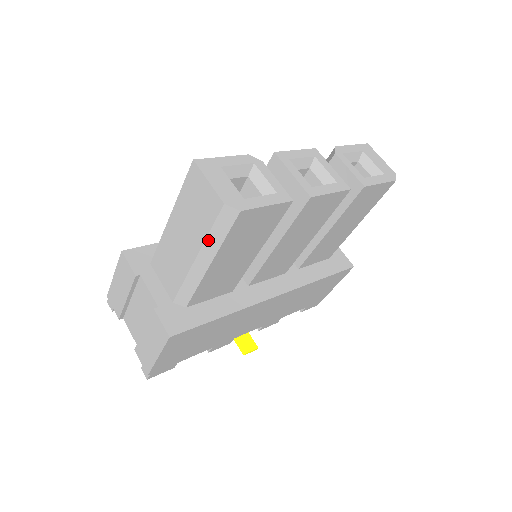
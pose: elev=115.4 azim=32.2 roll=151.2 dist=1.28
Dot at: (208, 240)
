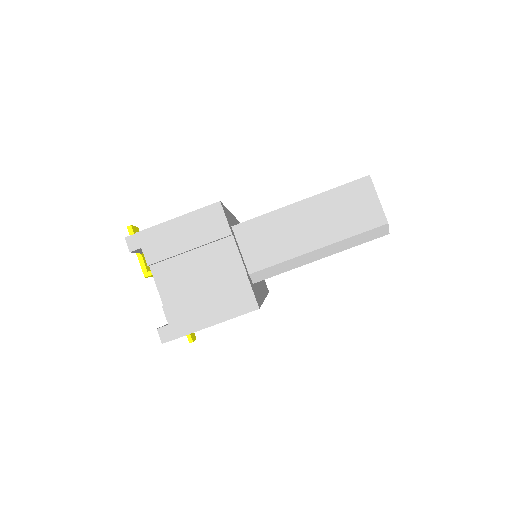
Dot at: (346, 240)
